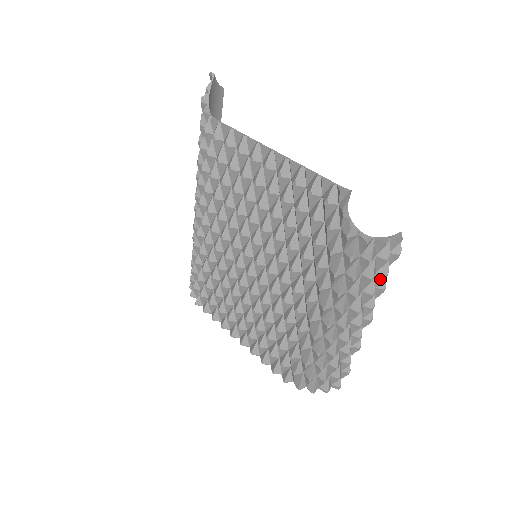
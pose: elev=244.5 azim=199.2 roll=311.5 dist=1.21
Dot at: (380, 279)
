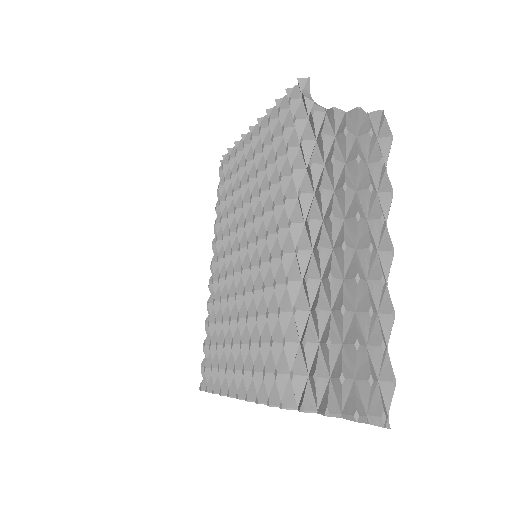
Dot at: (376, 172)
